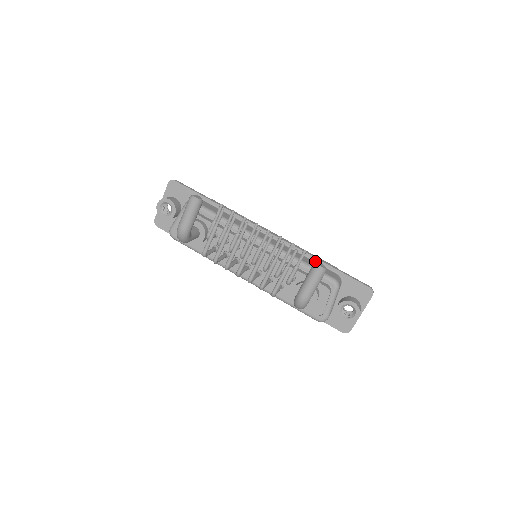
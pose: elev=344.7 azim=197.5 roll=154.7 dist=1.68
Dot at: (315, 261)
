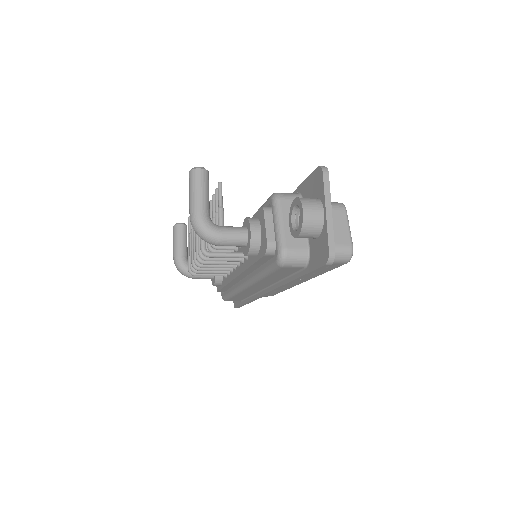
Dot at: occluded
